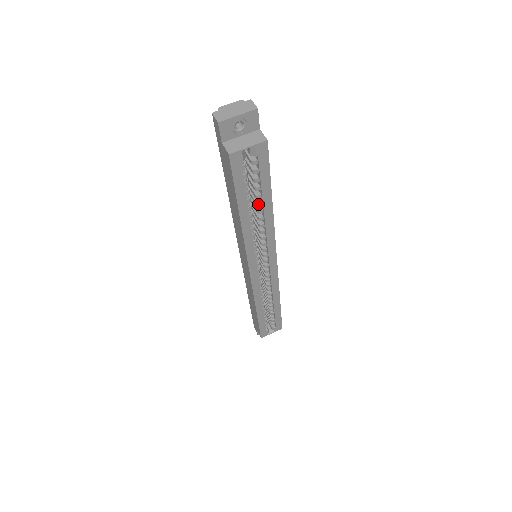
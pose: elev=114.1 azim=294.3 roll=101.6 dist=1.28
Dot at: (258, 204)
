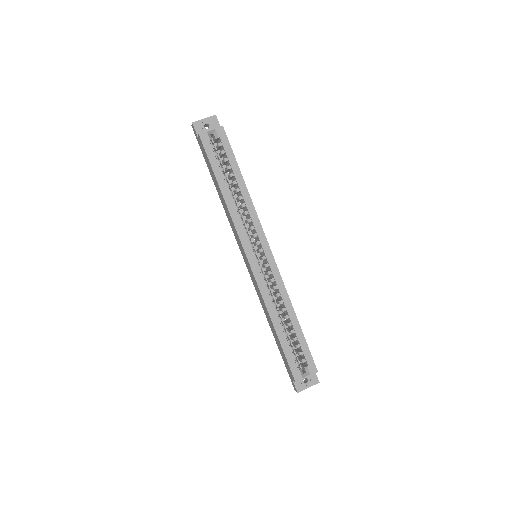
Dot at: (234, 182)
